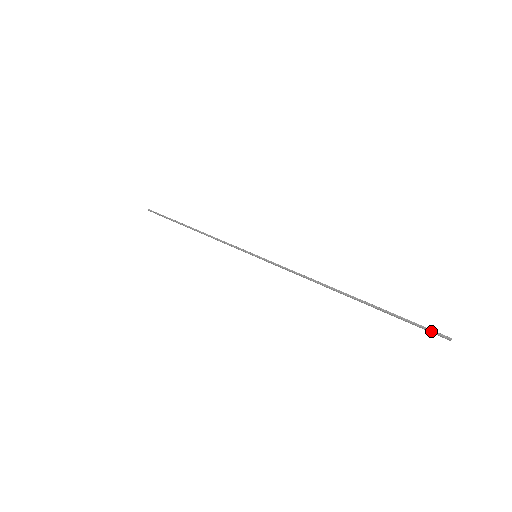
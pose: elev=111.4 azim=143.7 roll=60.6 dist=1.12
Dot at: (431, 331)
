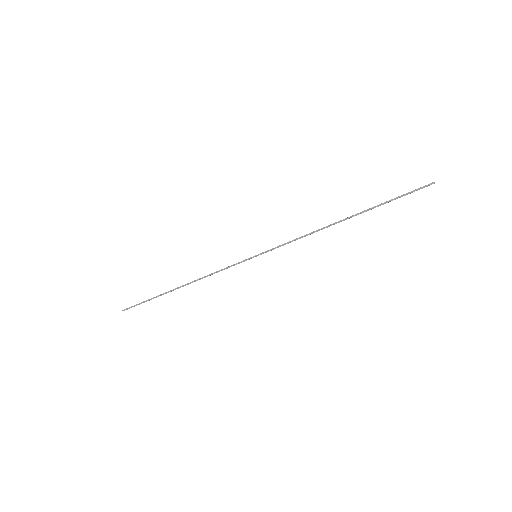
Dot at: occluded
